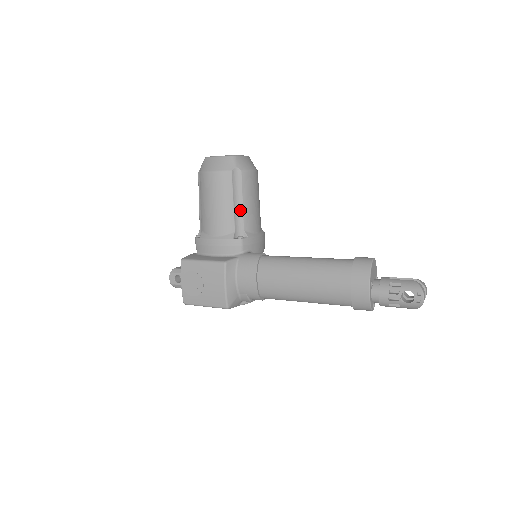
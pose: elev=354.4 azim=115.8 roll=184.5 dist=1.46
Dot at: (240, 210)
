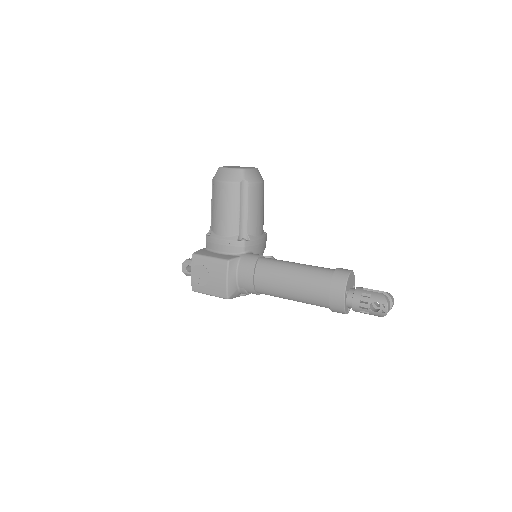
Dot at: (245, 216)
